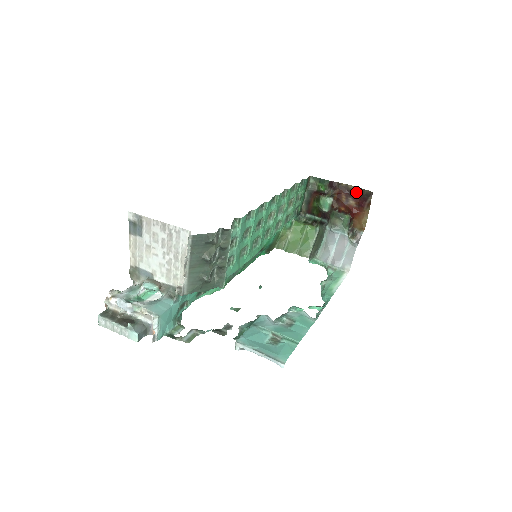
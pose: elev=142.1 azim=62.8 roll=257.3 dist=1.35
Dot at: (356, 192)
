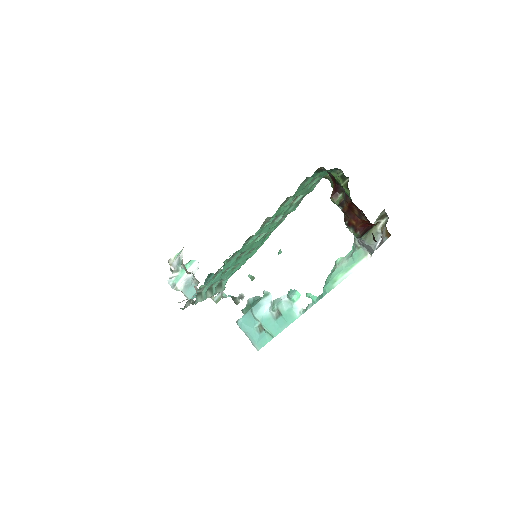
Dot at: (366, 218)
